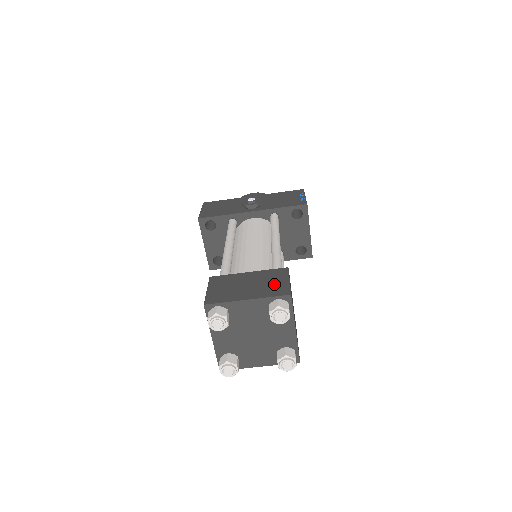
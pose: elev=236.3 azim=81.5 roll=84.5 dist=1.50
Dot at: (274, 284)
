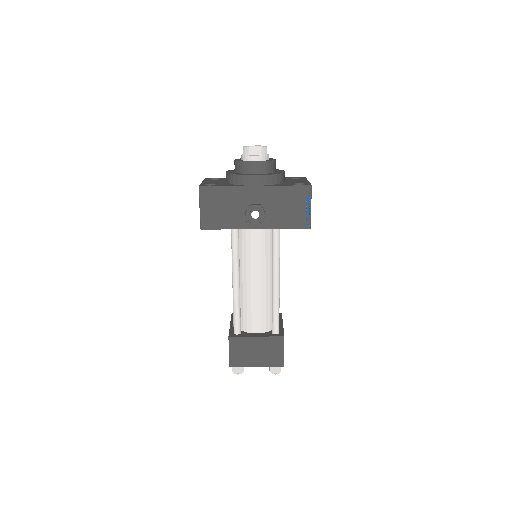
Dot at: (274, 355)
